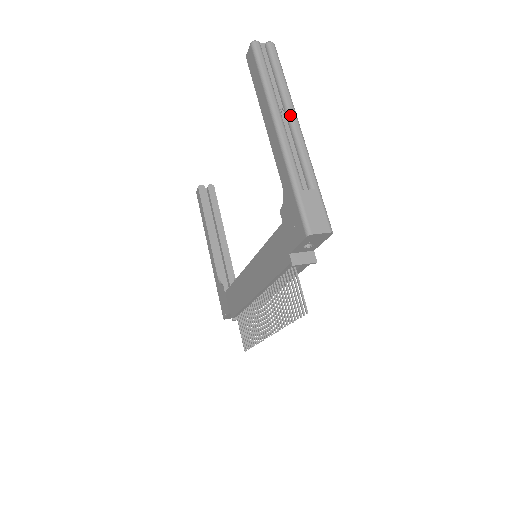
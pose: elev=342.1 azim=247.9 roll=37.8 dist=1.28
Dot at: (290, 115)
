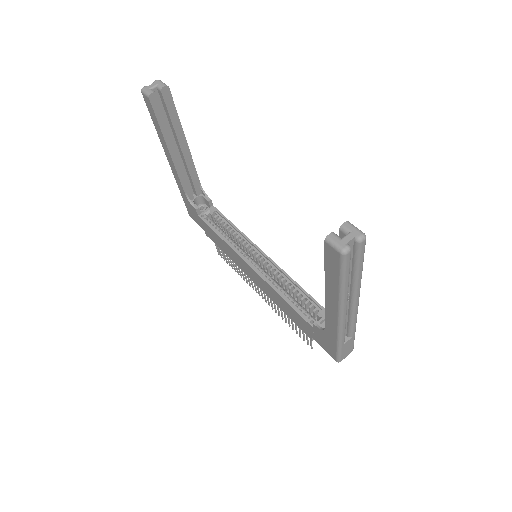
Dot at: (355, 300)
